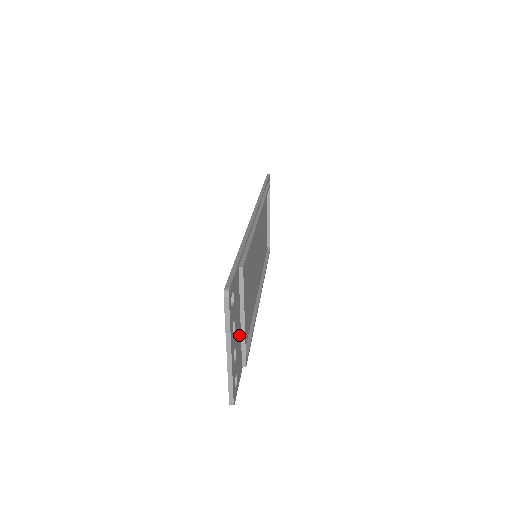
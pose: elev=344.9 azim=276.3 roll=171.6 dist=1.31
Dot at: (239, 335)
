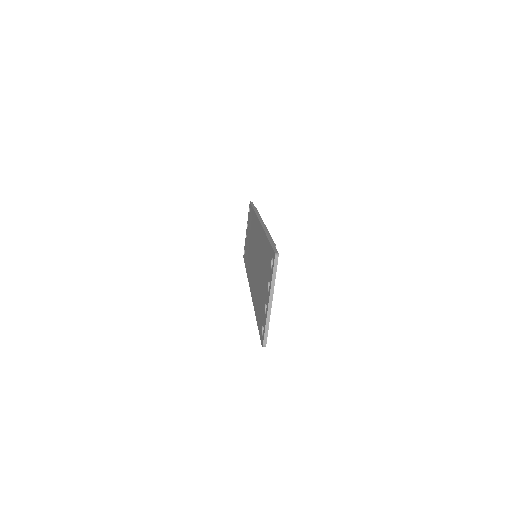
Dot at: occluded
